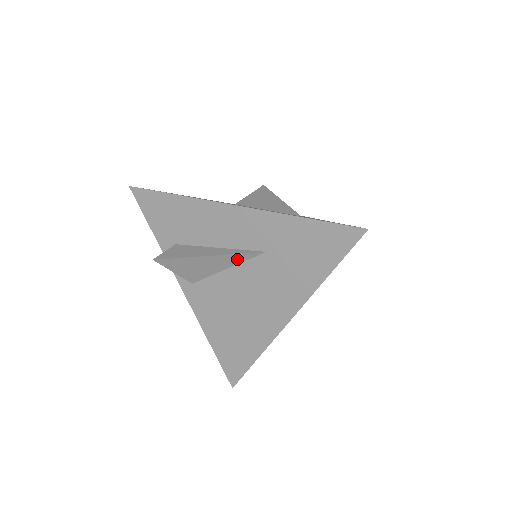
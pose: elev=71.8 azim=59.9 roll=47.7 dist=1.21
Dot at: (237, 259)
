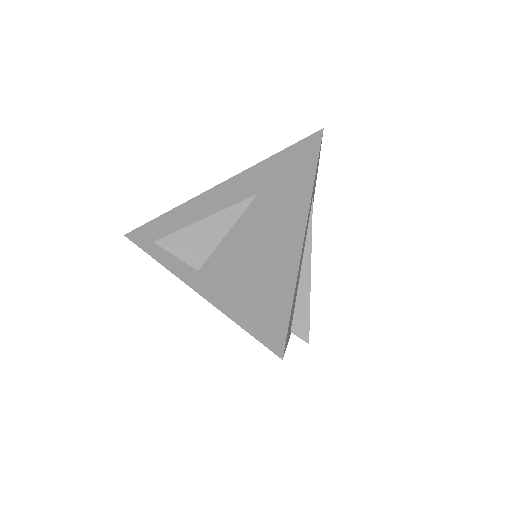
Dot at: (235, 213)
